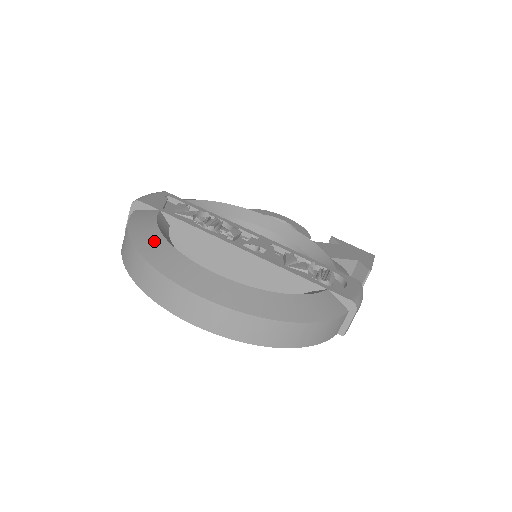
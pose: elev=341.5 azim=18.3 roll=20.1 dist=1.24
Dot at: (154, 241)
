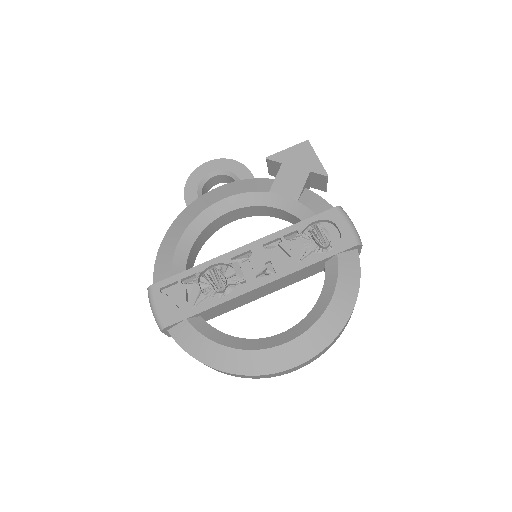
Dot at: (229, 357)
